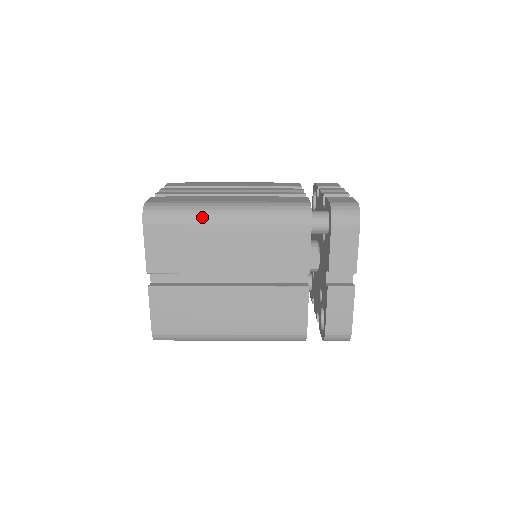
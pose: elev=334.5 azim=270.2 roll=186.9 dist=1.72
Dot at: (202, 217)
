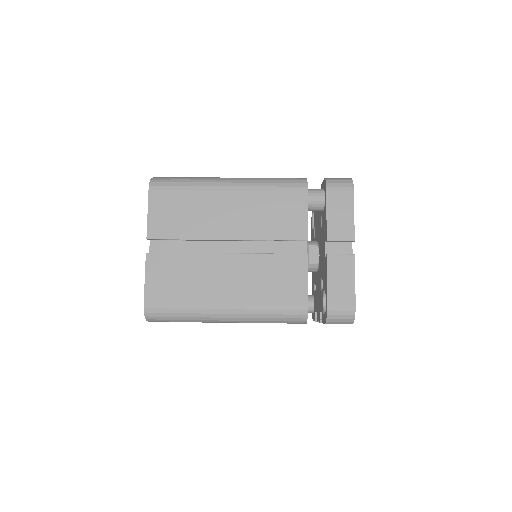
Dot at: (205, 184)
